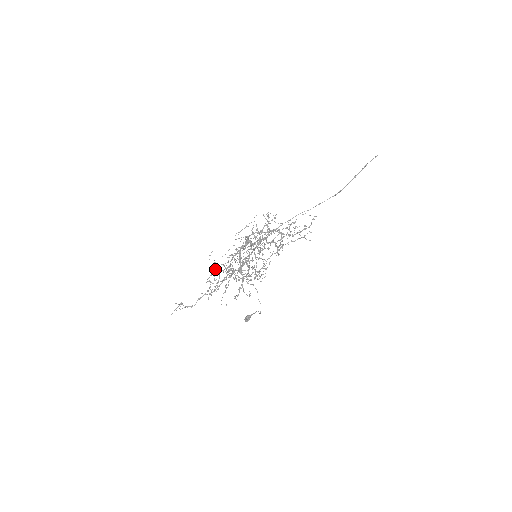
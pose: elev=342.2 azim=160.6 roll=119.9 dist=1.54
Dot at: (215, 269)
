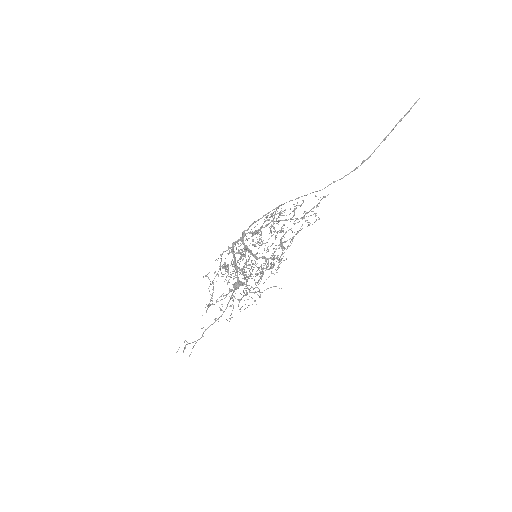
Dot at: occluded
